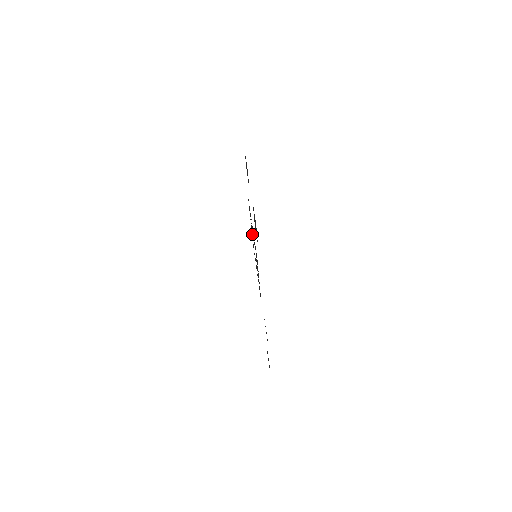
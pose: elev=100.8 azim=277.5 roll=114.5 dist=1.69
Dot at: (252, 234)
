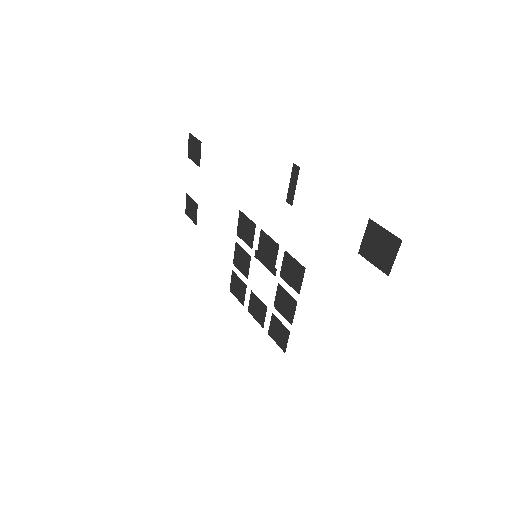
Dot at: (258, 303)
